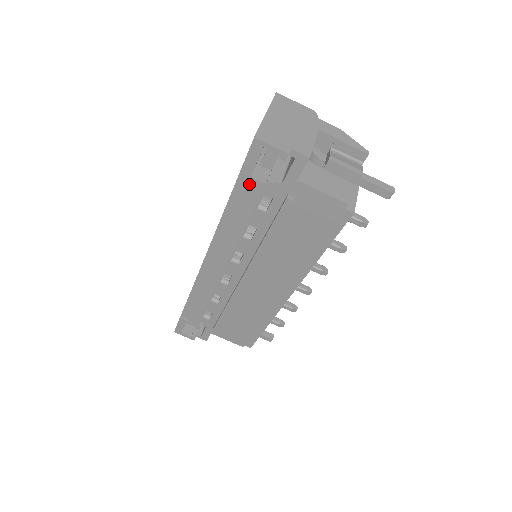
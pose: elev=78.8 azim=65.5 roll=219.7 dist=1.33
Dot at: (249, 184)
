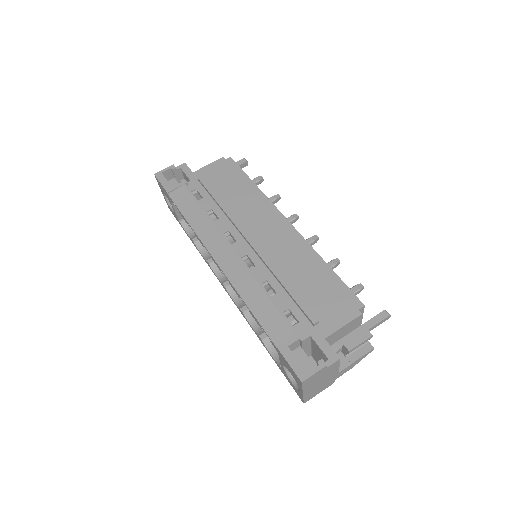
Dot at: (176, 192)
